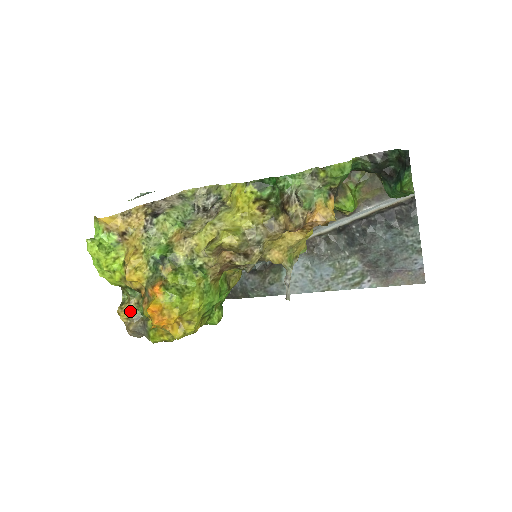
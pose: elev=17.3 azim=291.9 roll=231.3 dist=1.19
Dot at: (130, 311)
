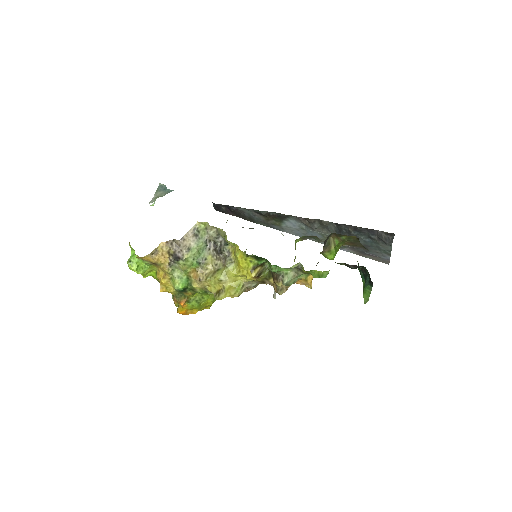
Dot at: occluded
